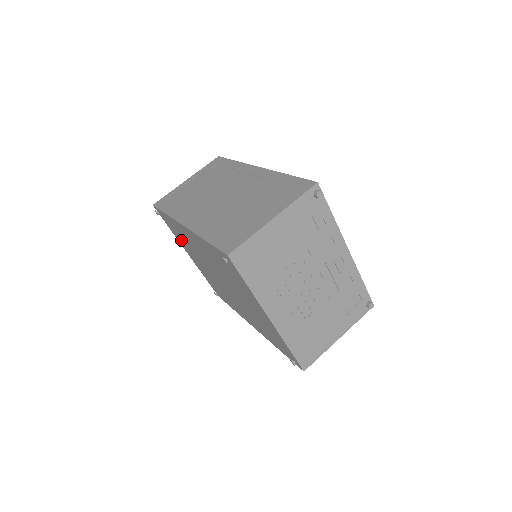
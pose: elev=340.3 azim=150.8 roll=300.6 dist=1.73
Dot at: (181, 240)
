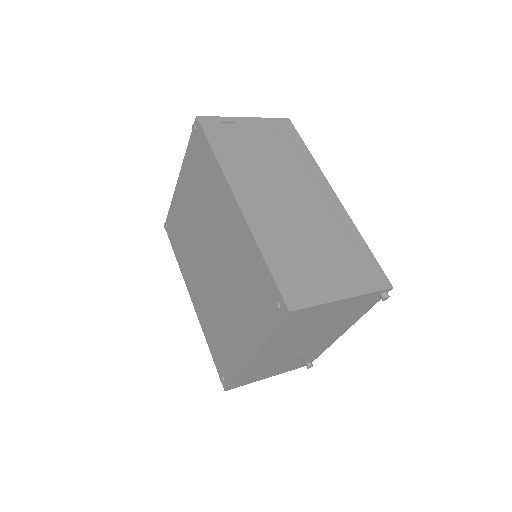
Dot at: (193, 173)
